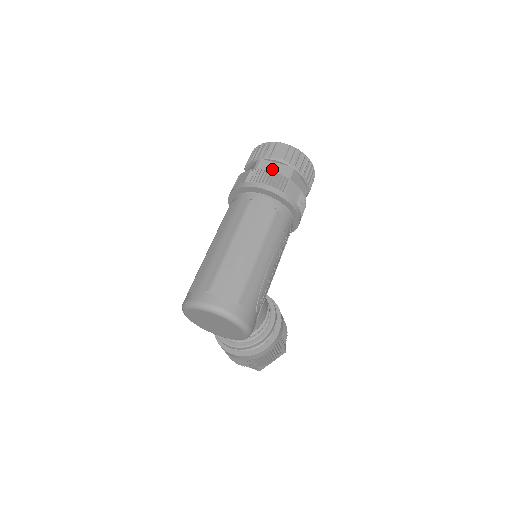
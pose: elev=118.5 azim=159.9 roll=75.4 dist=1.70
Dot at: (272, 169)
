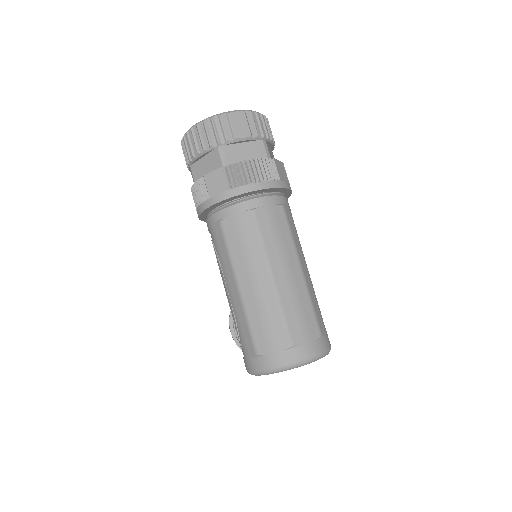
Dot at: (244, 154)
